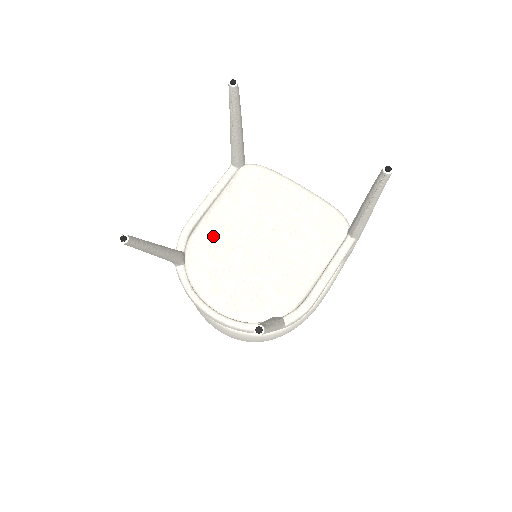
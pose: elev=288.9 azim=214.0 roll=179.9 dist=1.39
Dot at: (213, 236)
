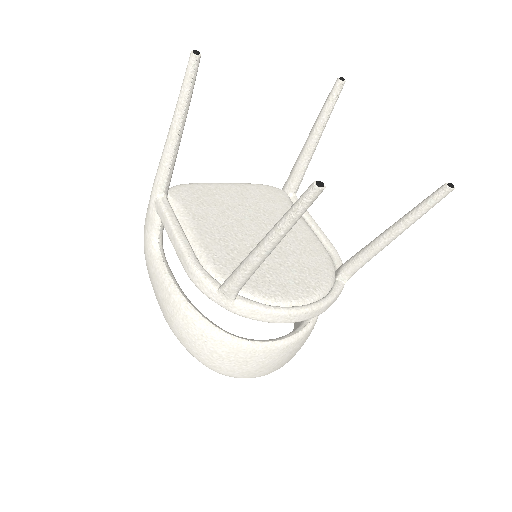
Dot at: (225, 254)
